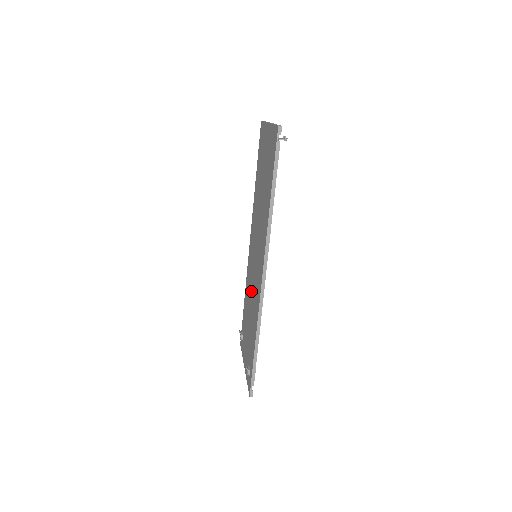
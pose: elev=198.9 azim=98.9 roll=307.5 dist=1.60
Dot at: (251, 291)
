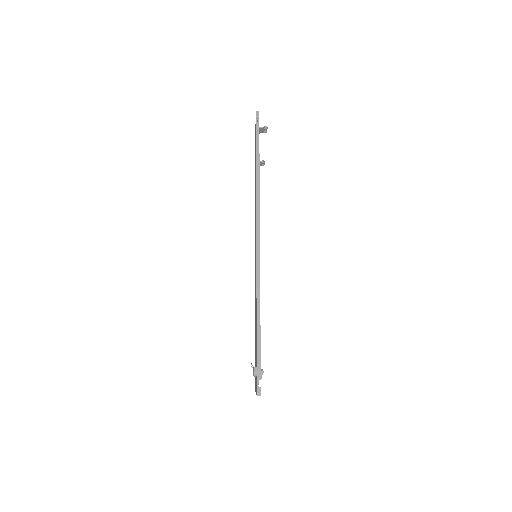
Dot at: (255, 296)
